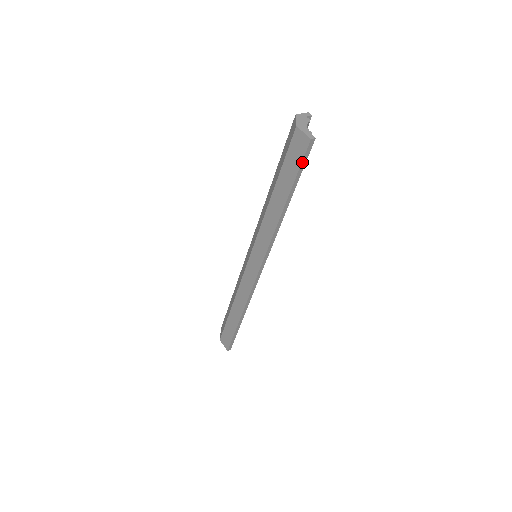
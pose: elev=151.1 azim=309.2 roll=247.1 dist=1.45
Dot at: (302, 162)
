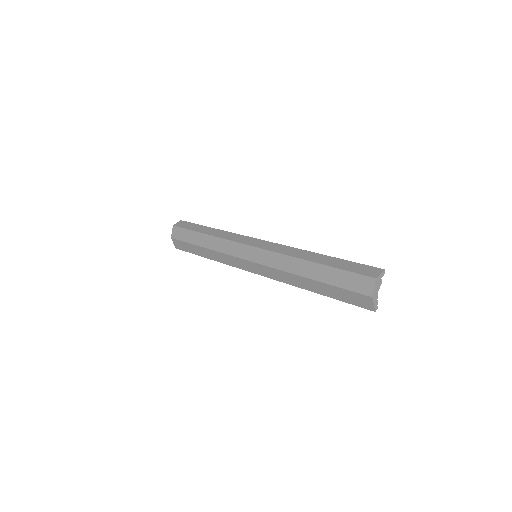
Dot at: (355, 305)
